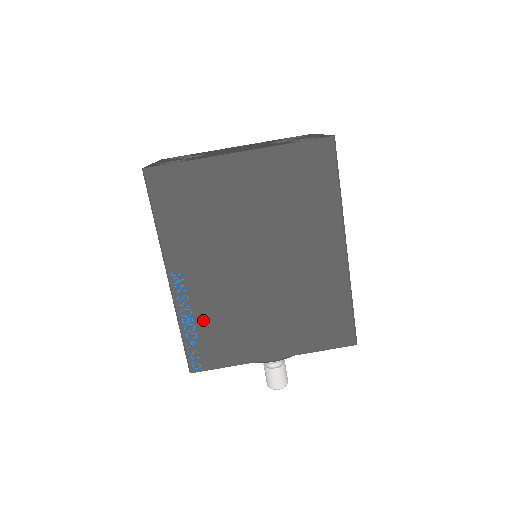
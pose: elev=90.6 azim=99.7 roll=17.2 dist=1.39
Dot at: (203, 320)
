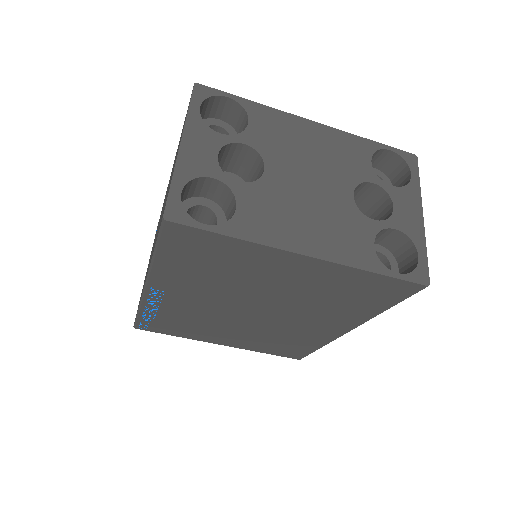
Dot at: (167, 315)
